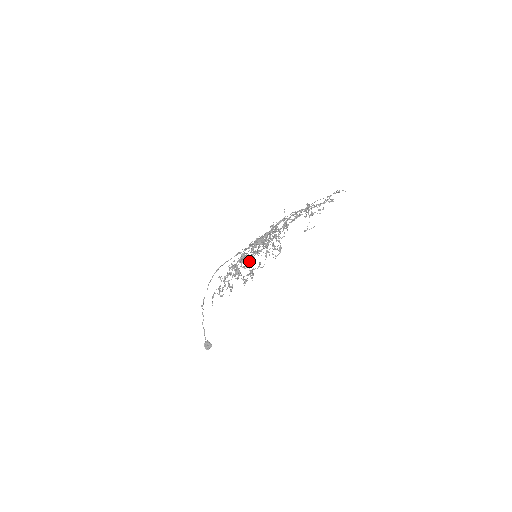
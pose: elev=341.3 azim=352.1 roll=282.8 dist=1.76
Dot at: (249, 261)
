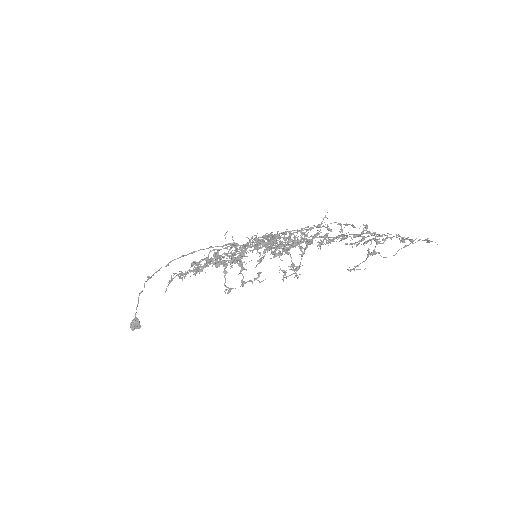
Dot at: occluded
